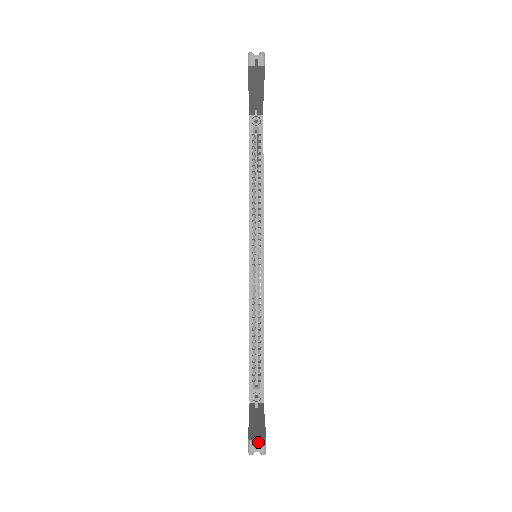
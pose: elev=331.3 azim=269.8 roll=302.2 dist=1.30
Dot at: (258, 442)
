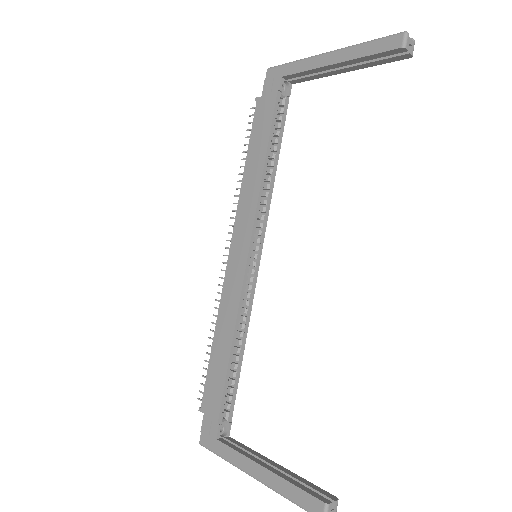
Dot at: occluded
